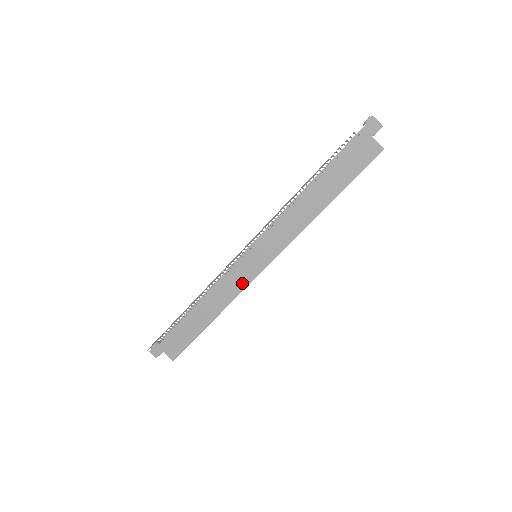
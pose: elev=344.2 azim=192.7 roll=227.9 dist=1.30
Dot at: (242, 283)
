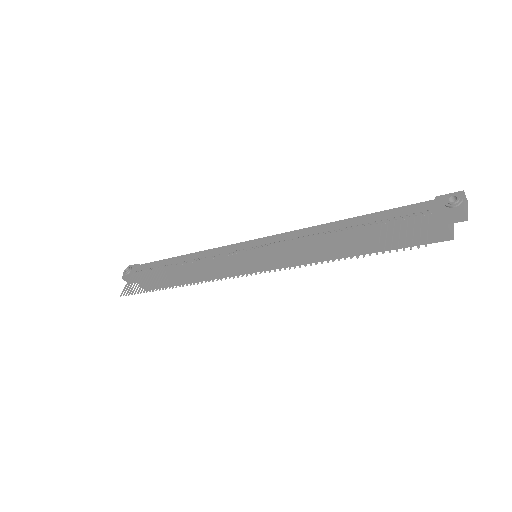
Dot at: (233, 272)
